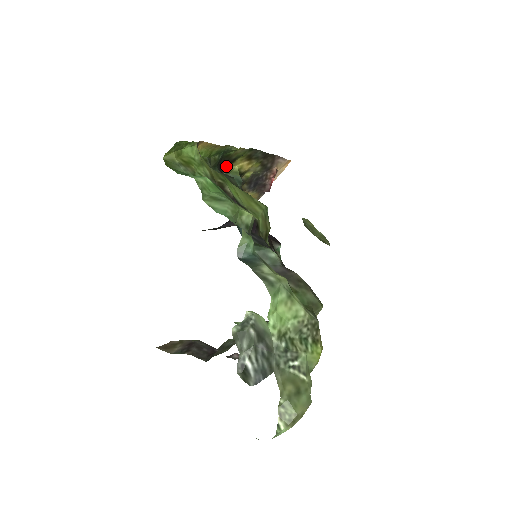
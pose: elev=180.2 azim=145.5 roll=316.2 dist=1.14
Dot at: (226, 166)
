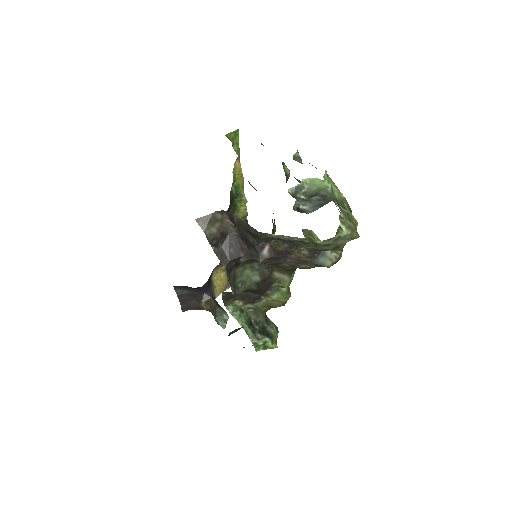
Dot at: occluded
